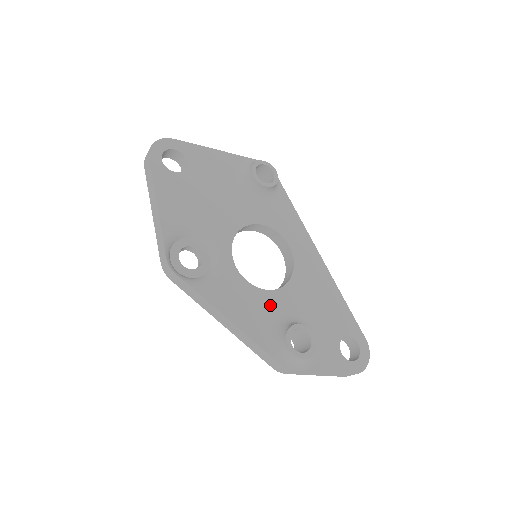
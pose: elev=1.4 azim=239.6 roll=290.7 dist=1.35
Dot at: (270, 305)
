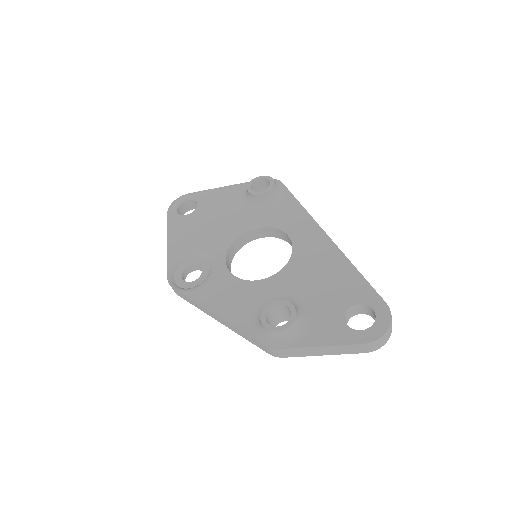
Dot at: (259, 293)
